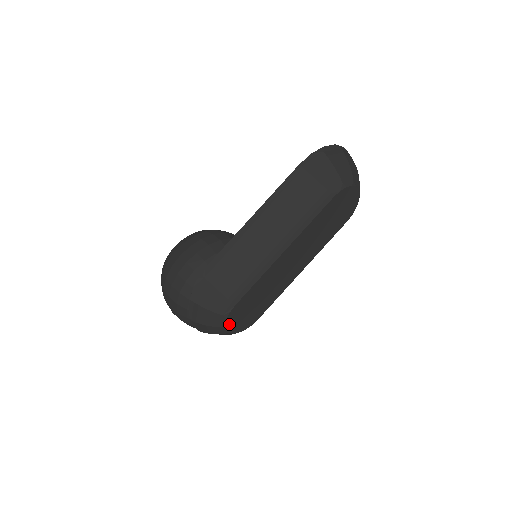
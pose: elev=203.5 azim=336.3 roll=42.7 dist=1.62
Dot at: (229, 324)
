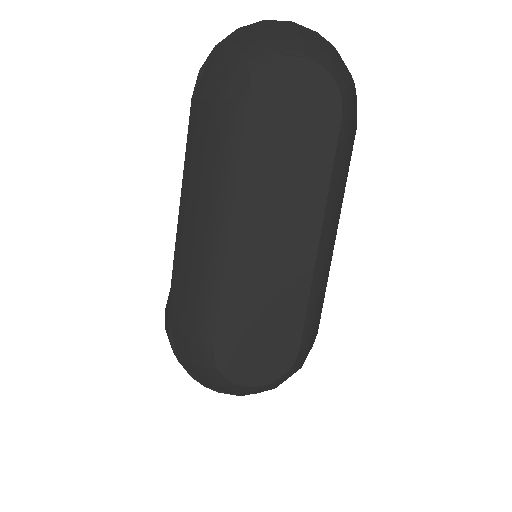
Dot at: (236, 375)
